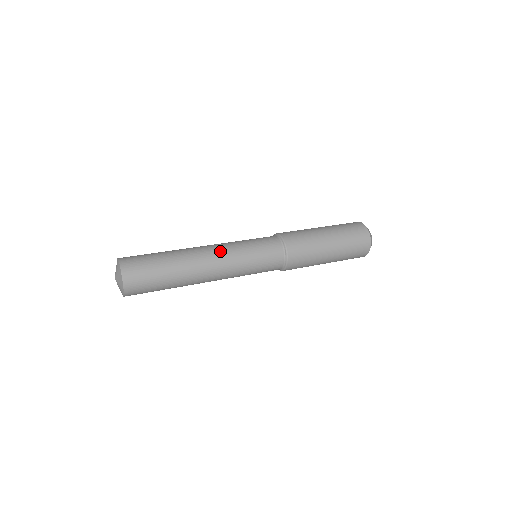
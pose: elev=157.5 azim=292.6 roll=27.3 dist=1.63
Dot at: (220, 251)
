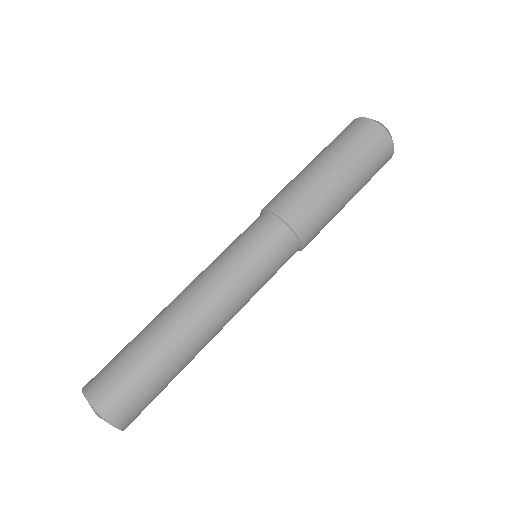
Dot at: (220, 302)
